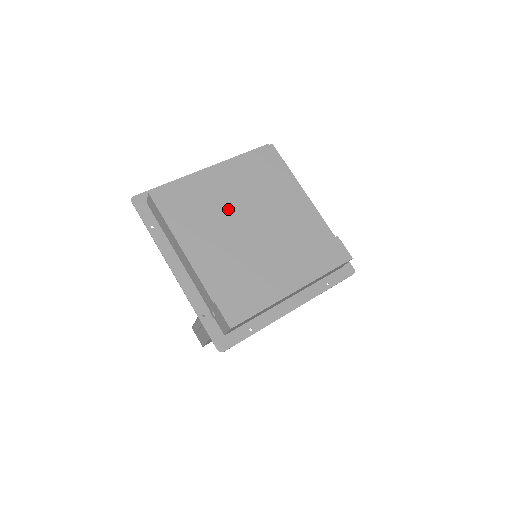
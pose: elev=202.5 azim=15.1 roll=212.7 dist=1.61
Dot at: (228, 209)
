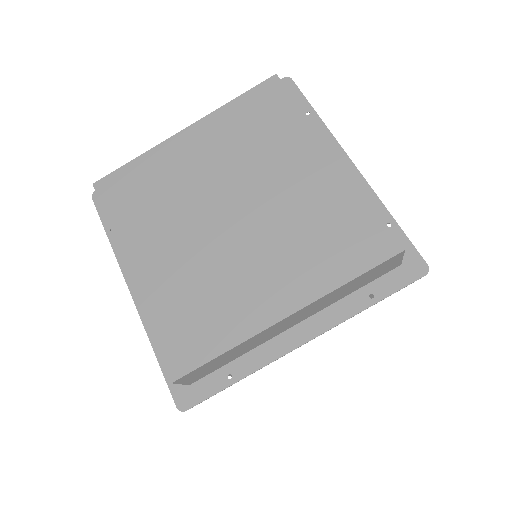
Dot at: (195, 191)
